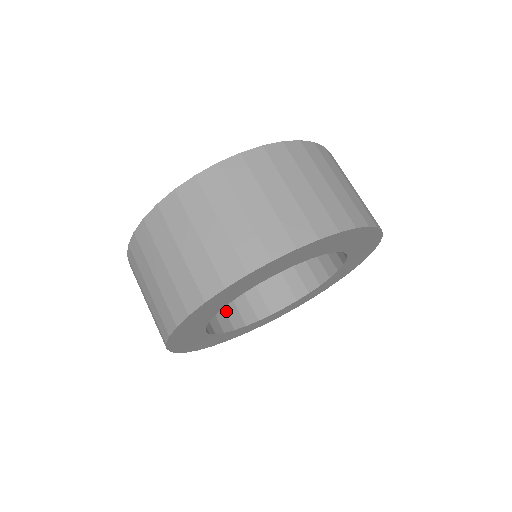
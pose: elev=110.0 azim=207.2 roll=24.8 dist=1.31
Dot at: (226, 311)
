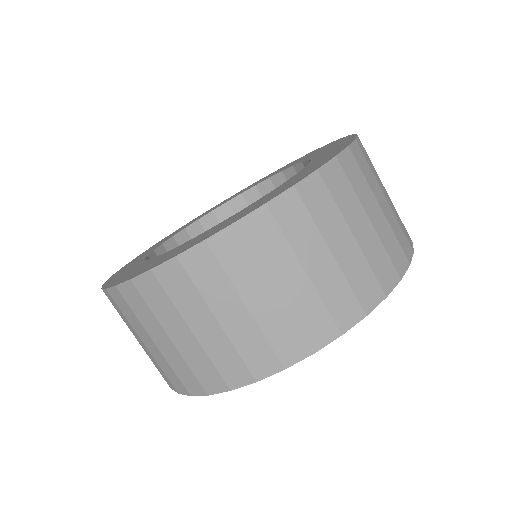
Dot at: occluded
